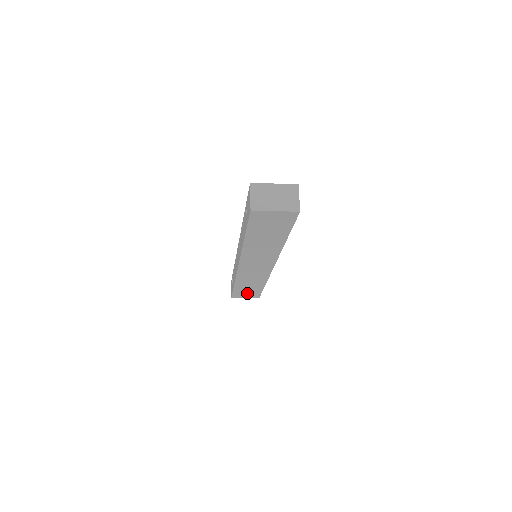
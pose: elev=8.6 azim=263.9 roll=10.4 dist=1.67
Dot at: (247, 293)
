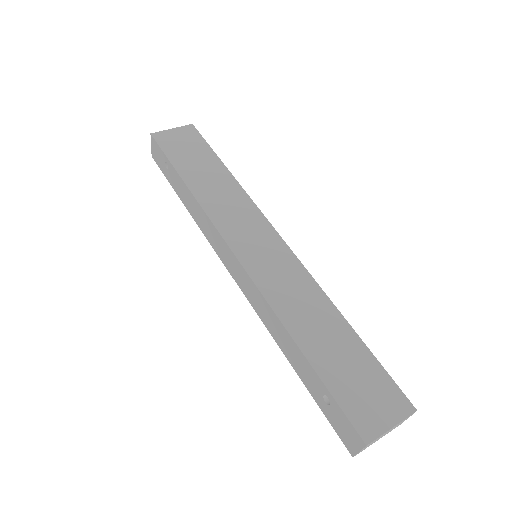
Dot at: occluded
